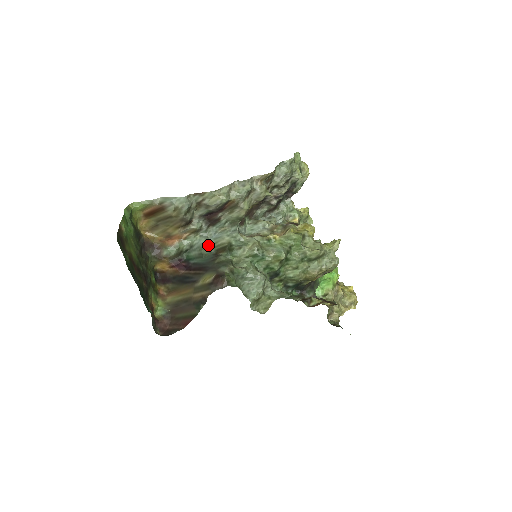
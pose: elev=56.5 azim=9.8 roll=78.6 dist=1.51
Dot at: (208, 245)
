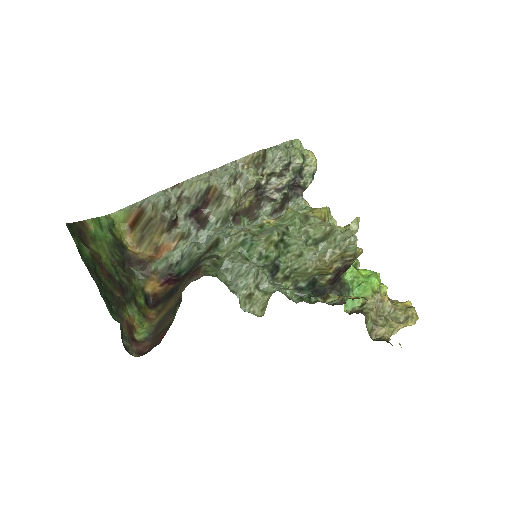
Dot at: (197, 249)
